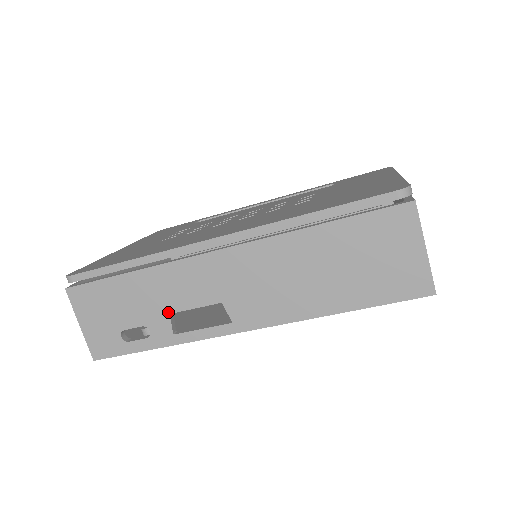
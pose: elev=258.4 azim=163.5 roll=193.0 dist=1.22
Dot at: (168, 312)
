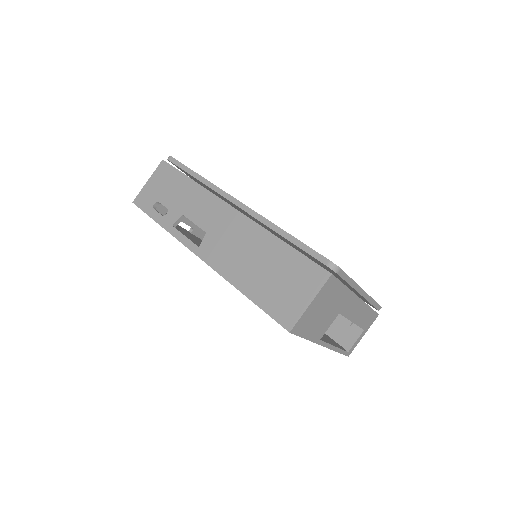
Dot at: (183, 213)
